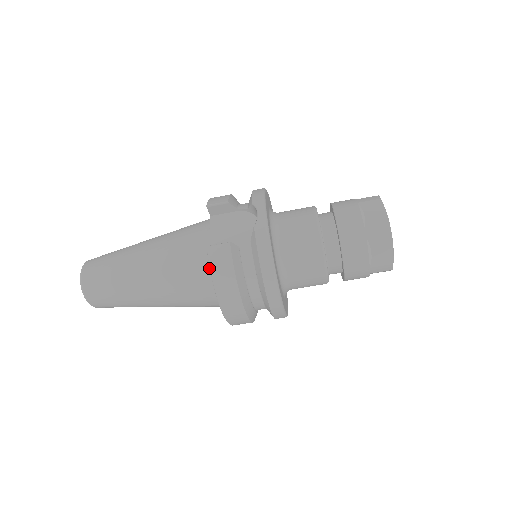
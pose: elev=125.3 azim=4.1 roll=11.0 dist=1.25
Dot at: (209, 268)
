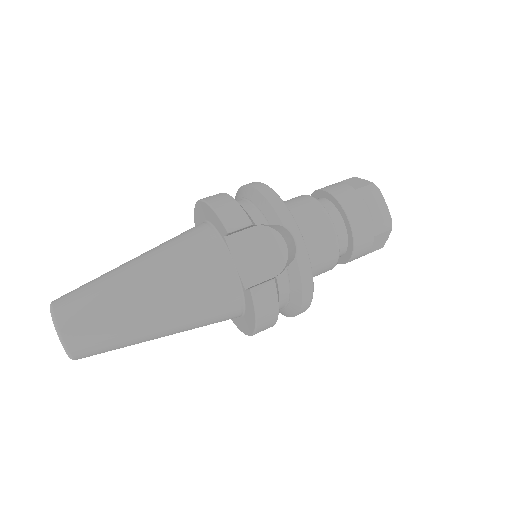
Dot at: (239, 300)
